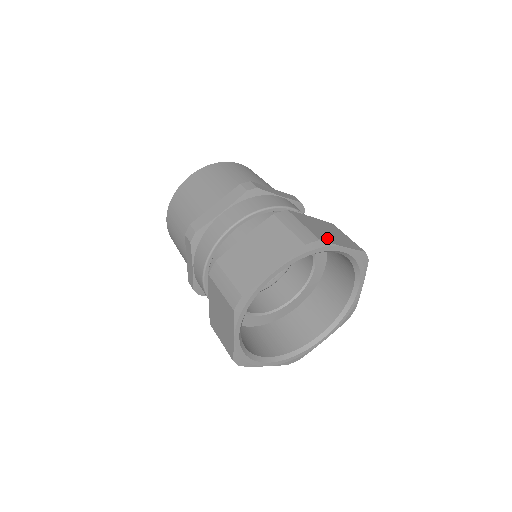
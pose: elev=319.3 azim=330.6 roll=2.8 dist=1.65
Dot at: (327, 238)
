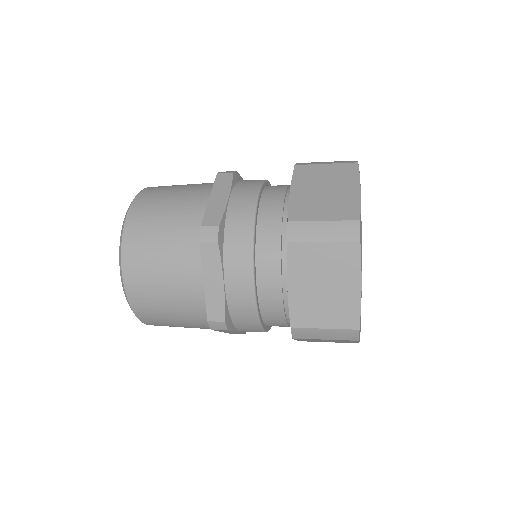
Dot at: occluded
